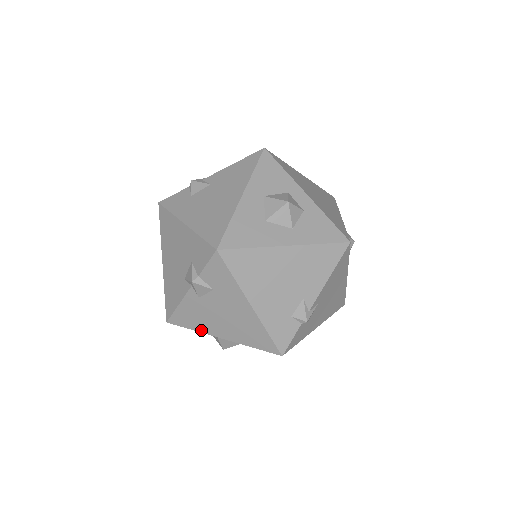
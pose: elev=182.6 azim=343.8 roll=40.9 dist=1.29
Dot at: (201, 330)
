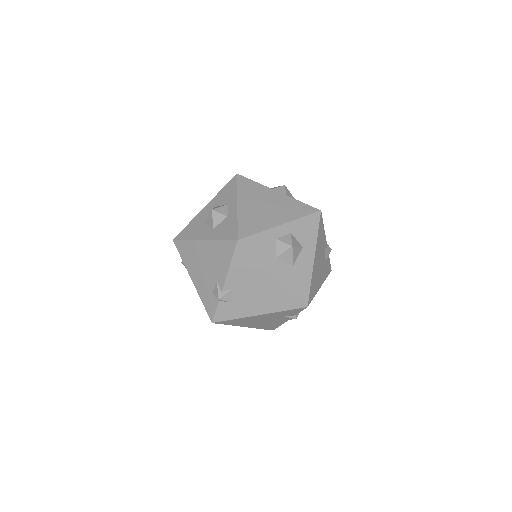
Dot at: occluded
